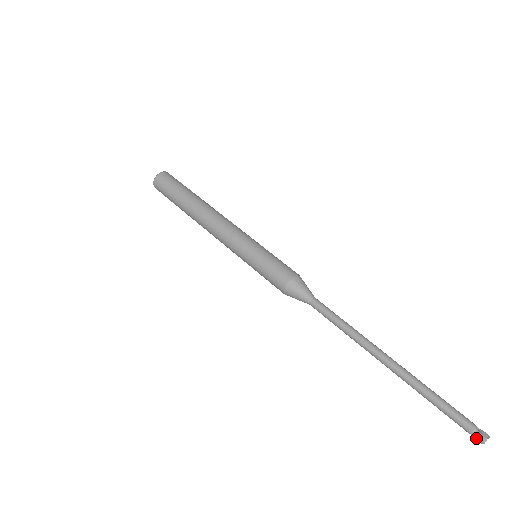
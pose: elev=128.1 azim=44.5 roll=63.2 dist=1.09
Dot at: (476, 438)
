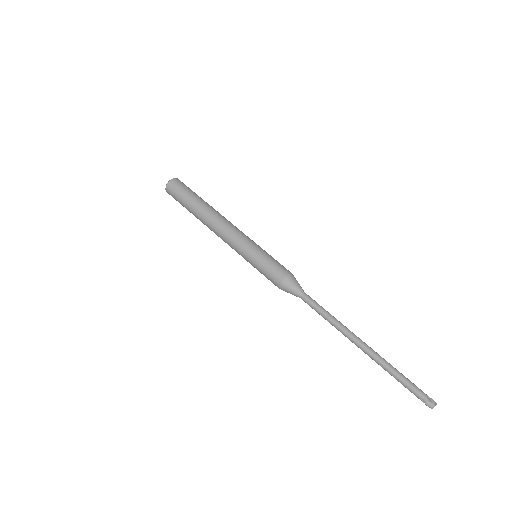
Dot at: (426, 405)
